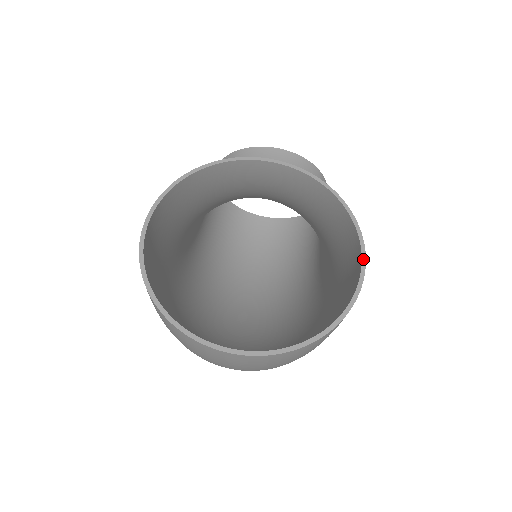
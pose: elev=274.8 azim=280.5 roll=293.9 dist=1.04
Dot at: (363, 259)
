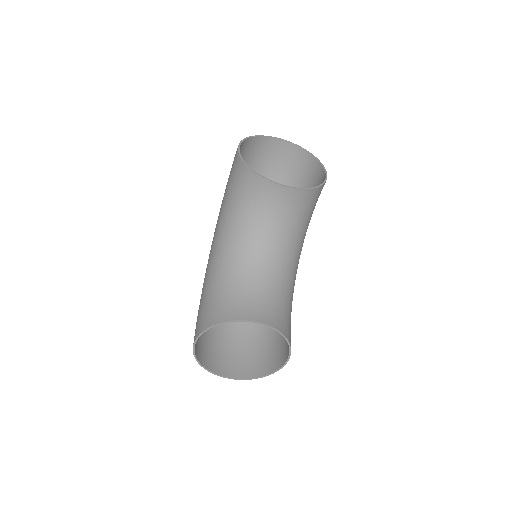
Dot at: (288, 359)
